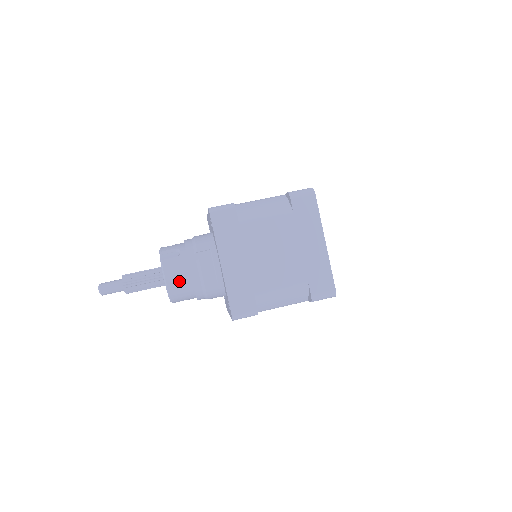
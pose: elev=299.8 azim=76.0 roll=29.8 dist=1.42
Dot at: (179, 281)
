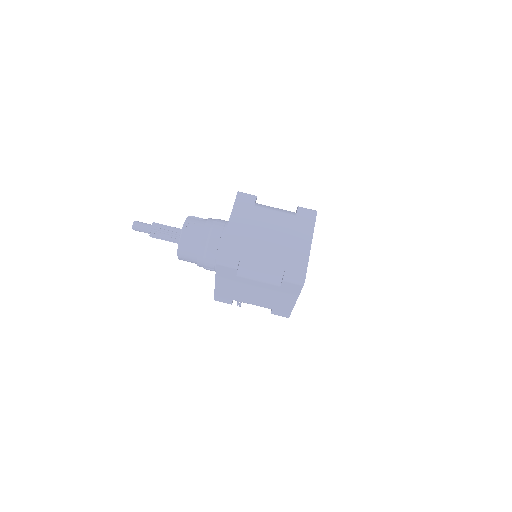
Dot at: (192, 233)
